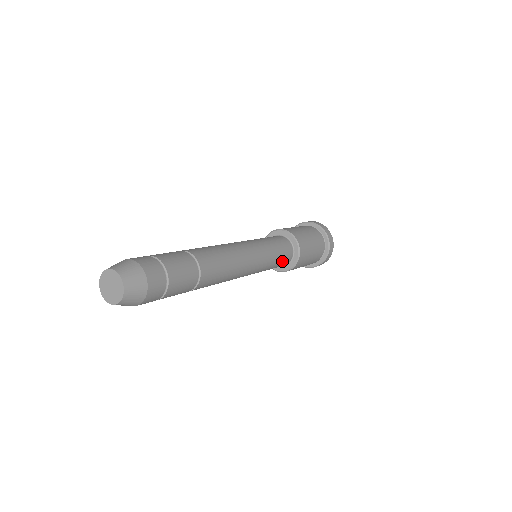
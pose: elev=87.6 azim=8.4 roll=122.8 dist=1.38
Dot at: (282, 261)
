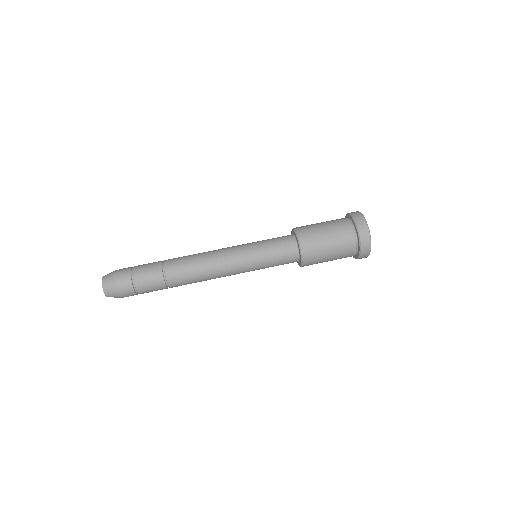
Dot at: (282, 263)
